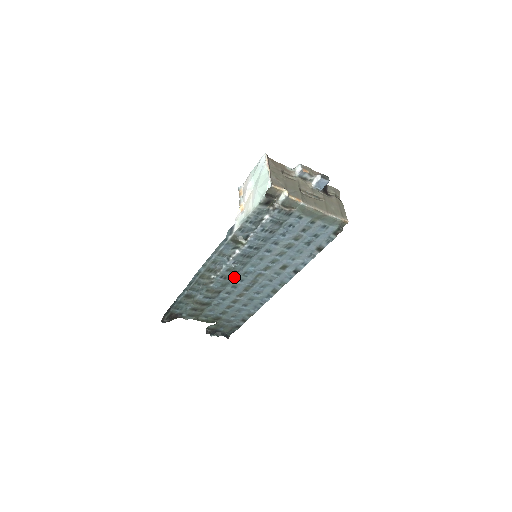
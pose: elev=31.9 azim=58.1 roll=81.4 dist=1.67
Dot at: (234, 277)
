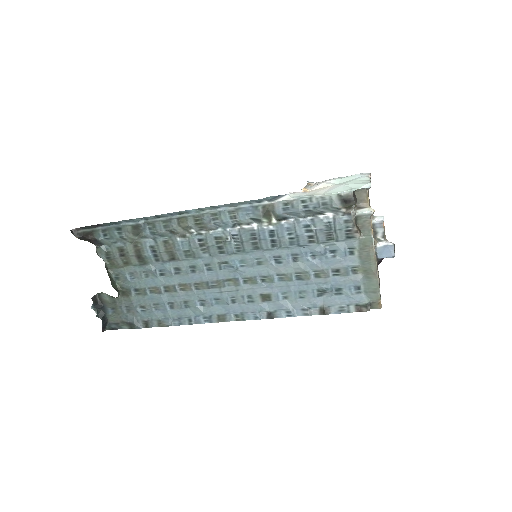
Dot at: (209, 255)
